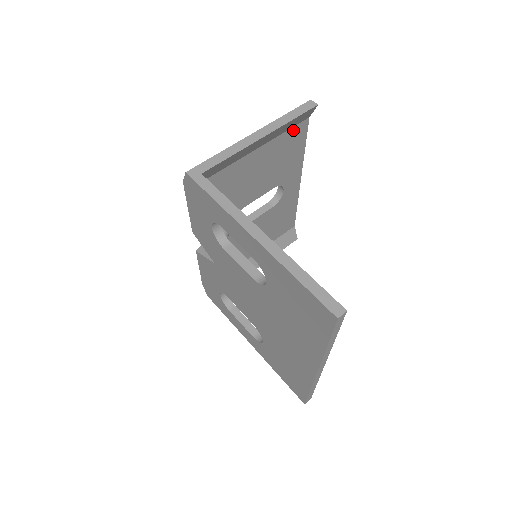
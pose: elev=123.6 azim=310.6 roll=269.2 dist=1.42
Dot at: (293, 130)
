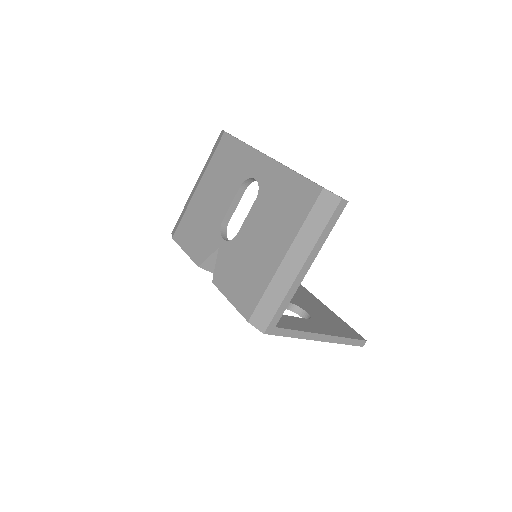
Dot at: occluded
